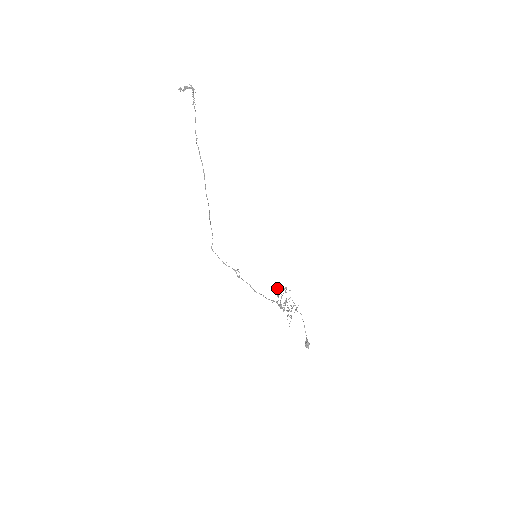
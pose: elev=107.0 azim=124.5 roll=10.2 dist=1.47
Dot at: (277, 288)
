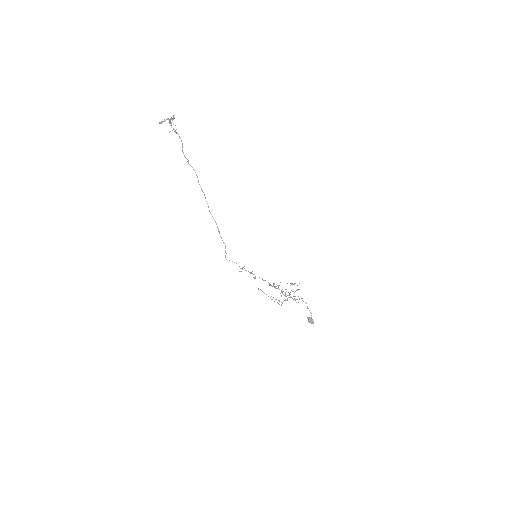
Dot at: occluded
